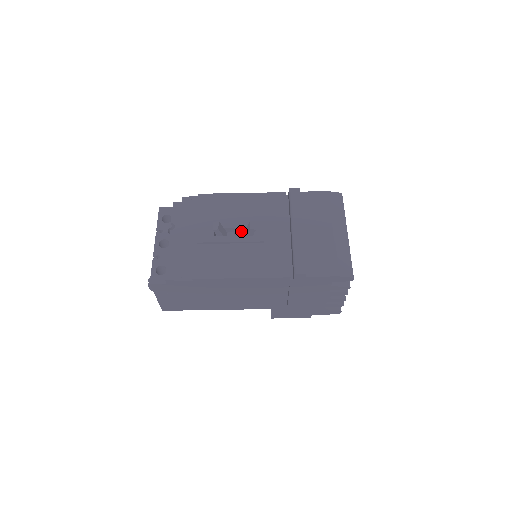
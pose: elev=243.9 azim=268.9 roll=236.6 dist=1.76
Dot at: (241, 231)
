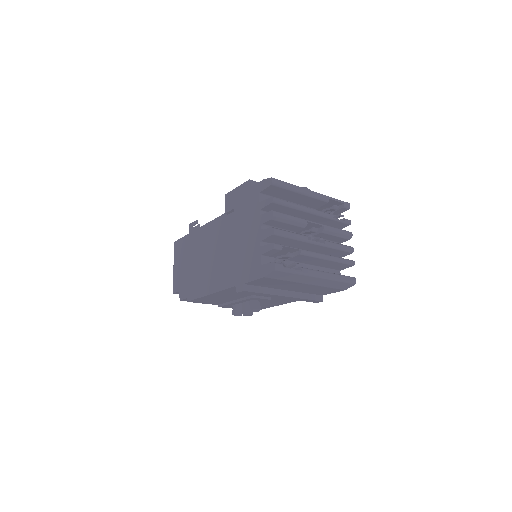
Dot at: occluded
